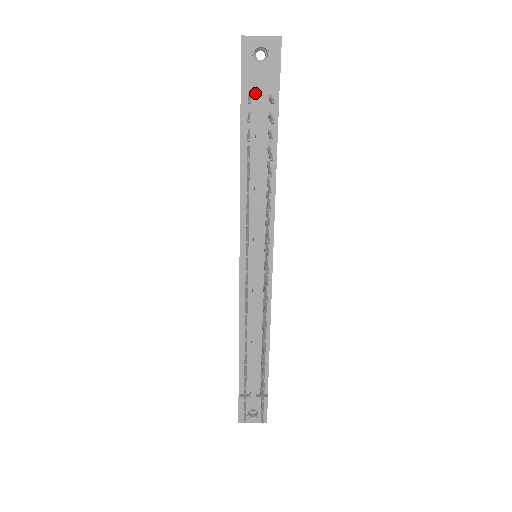
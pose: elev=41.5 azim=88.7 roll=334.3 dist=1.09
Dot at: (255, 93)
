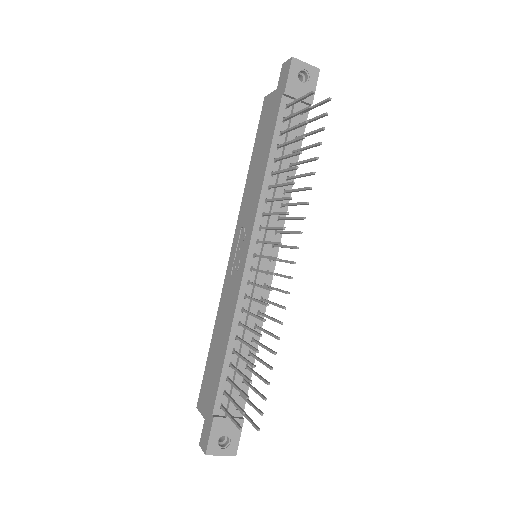
Dot at: occluded
